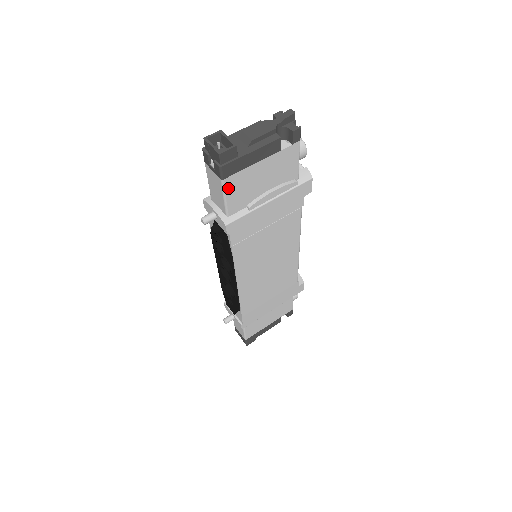
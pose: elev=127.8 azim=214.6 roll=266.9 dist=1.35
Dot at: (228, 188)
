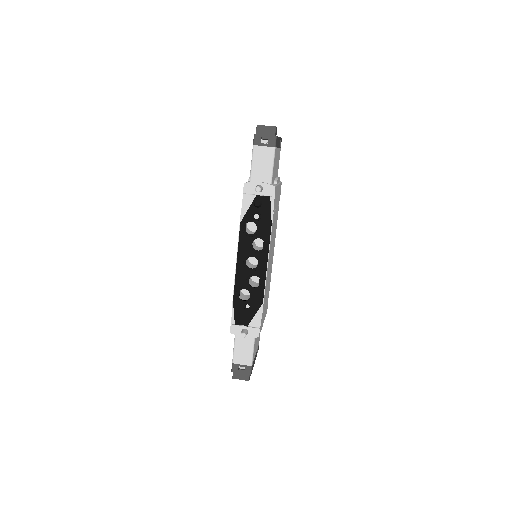
Dot at: (274, 157)
